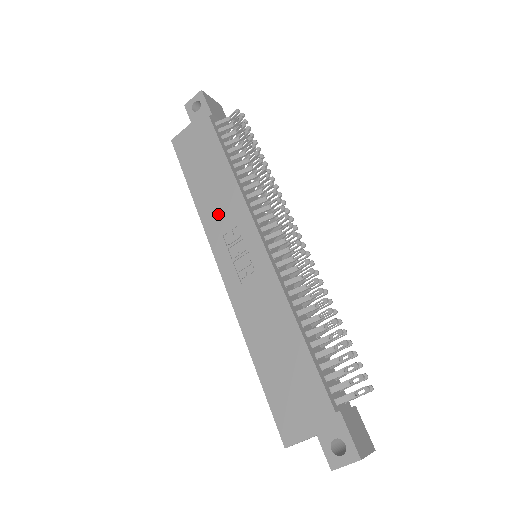
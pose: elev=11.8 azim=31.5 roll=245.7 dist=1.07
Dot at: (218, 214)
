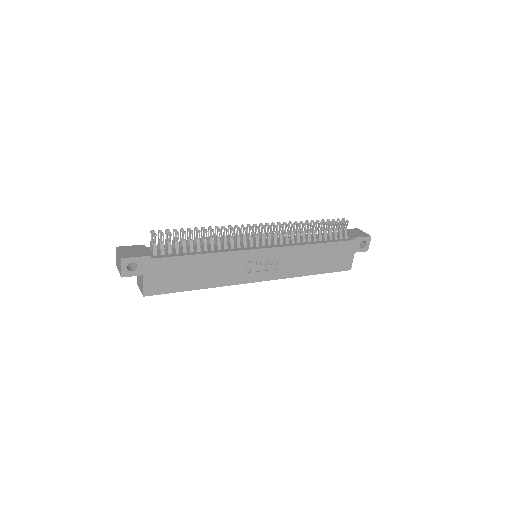
Dot at: (227, 273)
